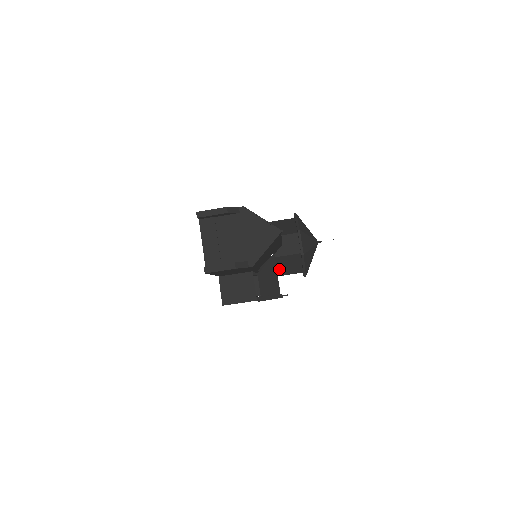
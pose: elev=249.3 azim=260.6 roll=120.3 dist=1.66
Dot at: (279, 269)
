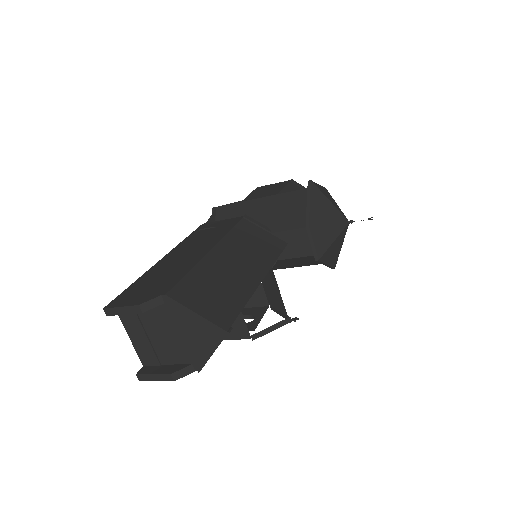
Dot at: (294, 264)
